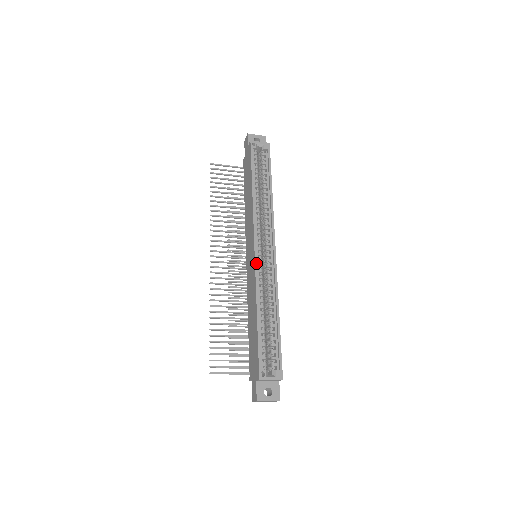
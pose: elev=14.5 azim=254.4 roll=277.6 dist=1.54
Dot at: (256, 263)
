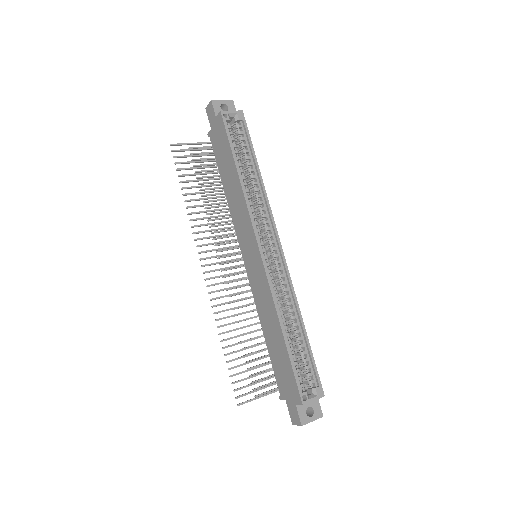
Dot at: (266, 270)
